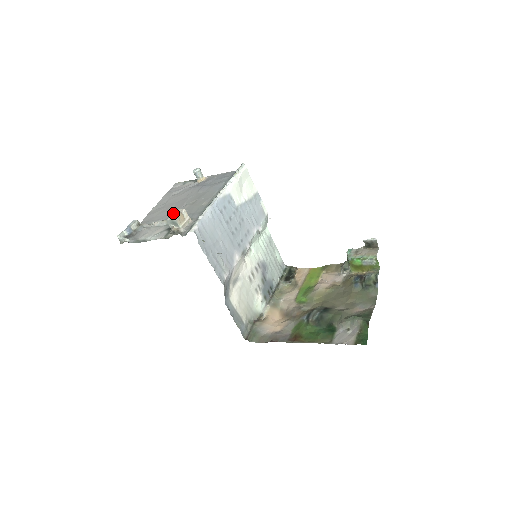
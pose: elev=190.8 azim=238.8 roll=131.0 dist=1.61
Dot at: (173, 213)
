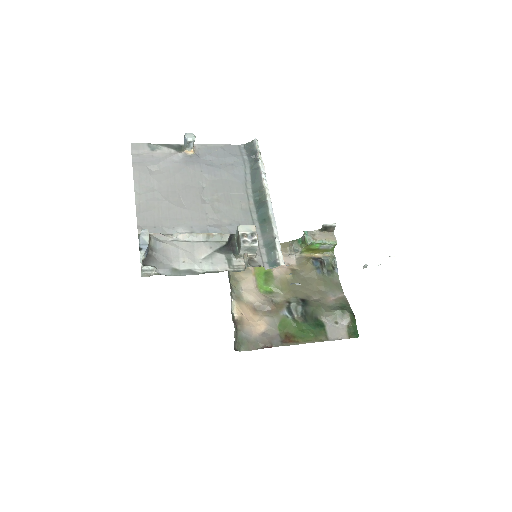
Dot at: (245, 234)
